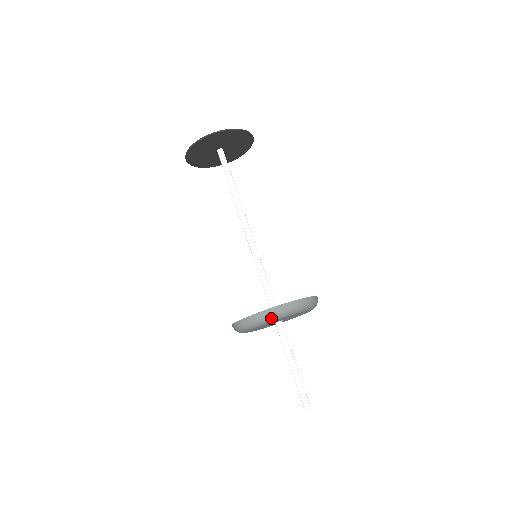
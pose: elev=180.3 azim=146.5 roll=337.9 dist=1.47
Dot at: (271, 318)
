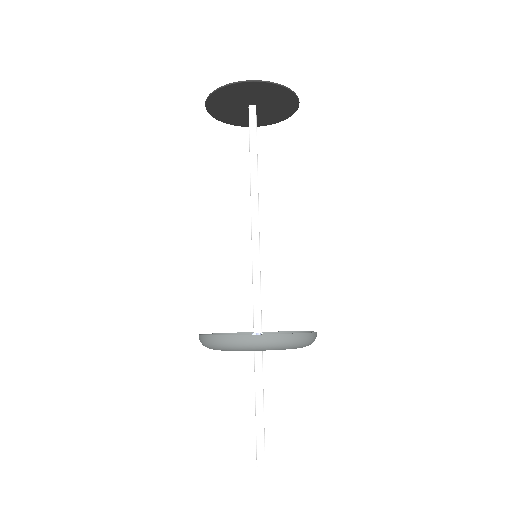
Dot at: (207, 346)
